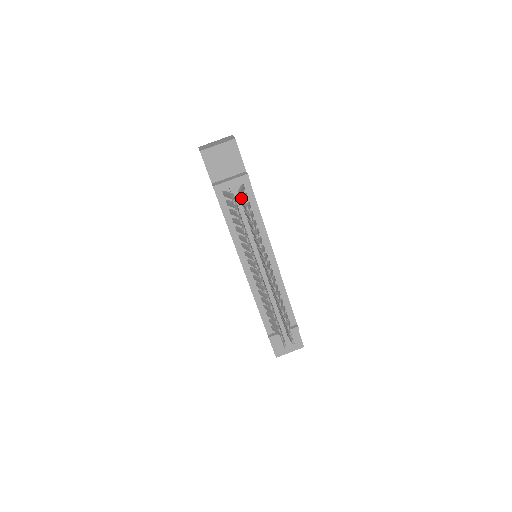
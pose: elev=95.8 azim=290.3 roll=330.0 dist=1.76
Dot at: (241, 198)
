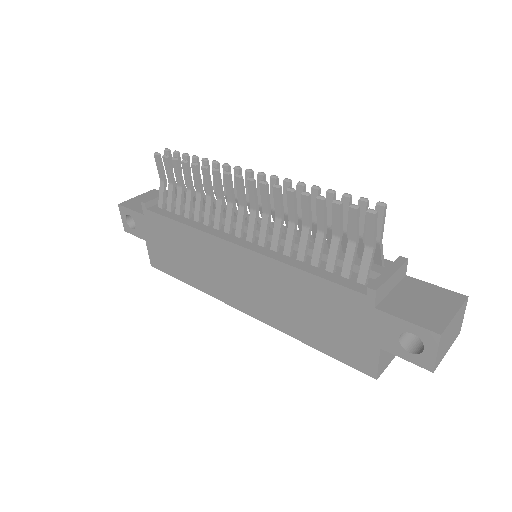
Dot at: occluded
